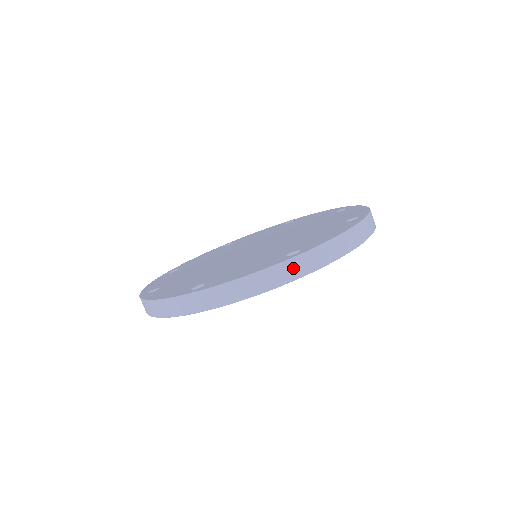
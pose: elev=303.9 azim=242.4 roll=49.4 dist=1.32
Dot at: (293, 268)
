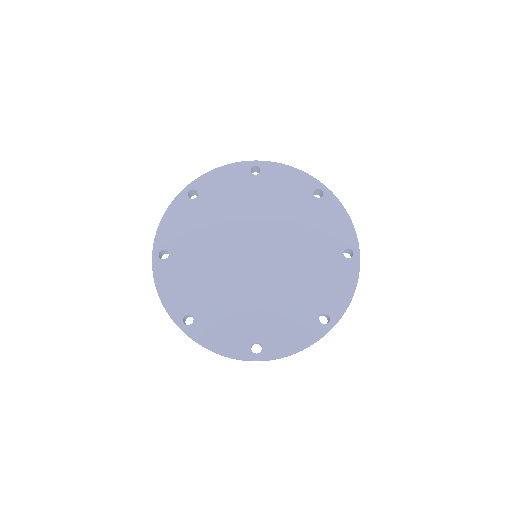
Dot at: occluded
